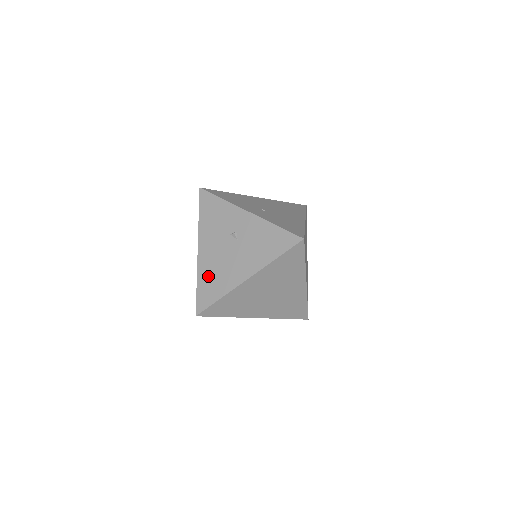
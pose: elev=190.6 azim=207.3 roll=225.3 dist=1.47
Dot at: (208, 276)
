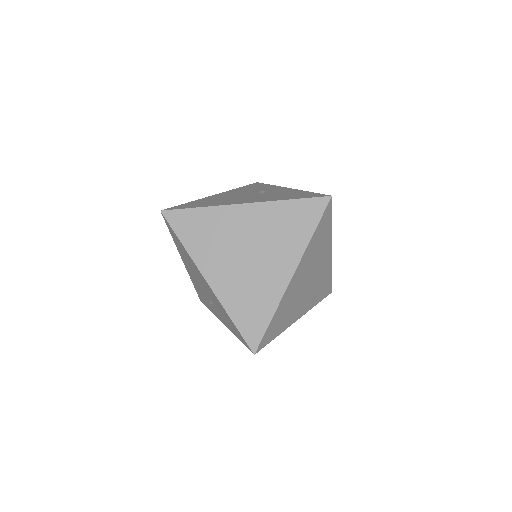
Dot at: (206, 201)
